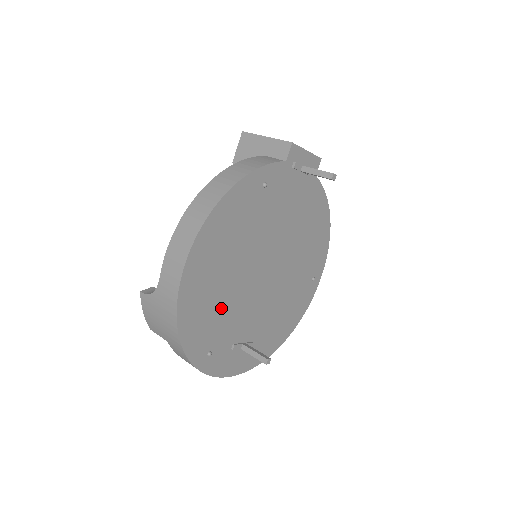
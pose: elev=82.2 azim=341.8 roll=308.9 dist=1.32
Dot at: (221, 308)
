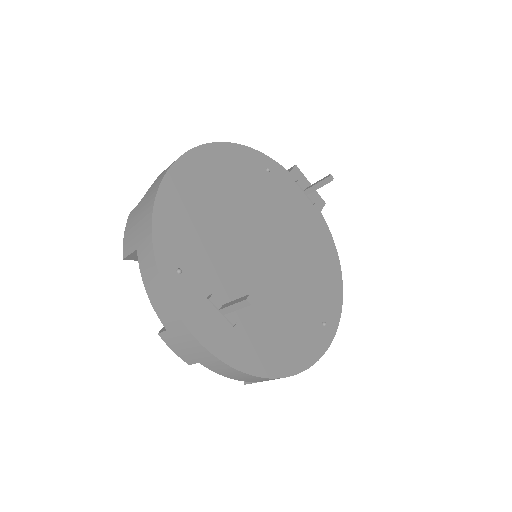
Dot at: (206, 234)
